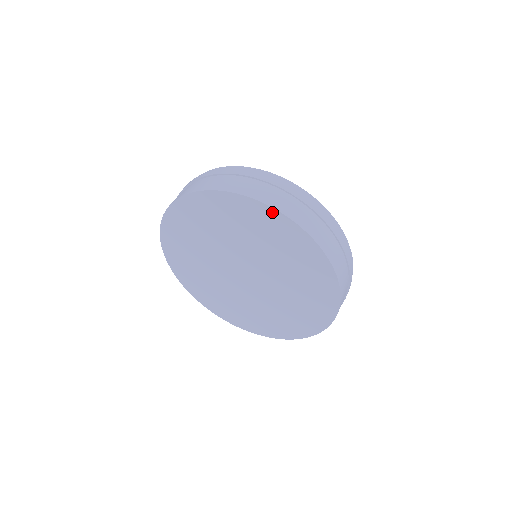
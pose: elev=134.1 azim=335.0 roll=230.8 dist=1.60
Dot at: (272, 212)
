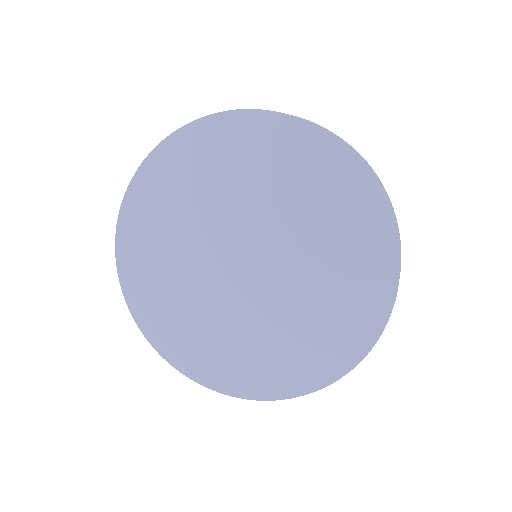
Dot at: (173, 141)
